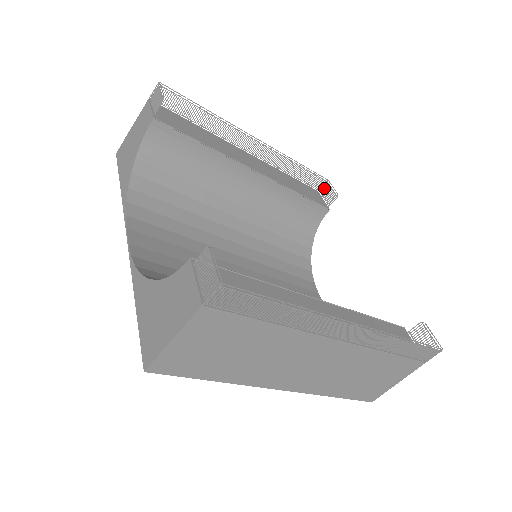
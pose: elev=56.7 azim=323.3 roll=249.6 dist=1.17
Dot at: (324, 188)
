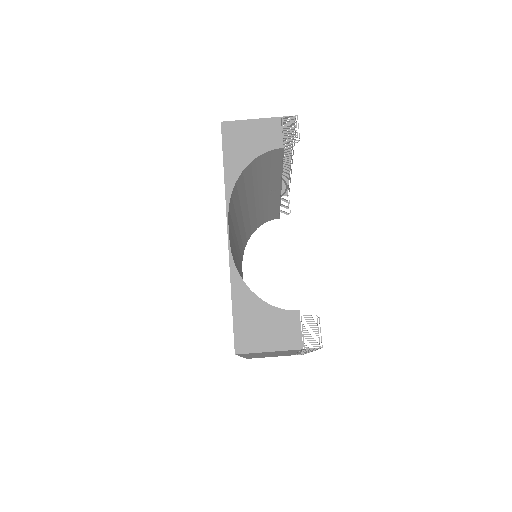
Dot at: (283, 199)
